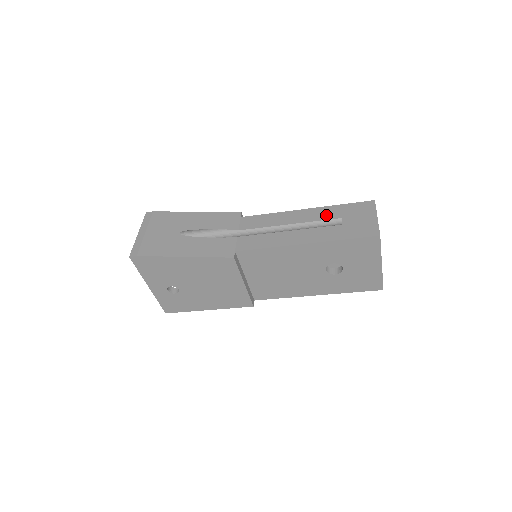
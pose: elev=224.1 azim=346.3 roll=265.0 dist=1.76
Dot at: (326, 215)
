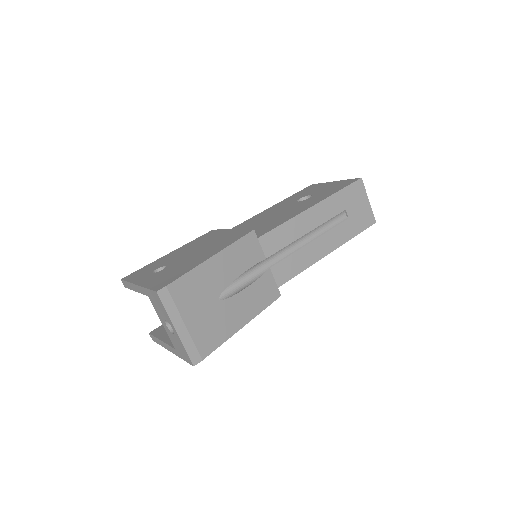
Dot at: (334, 210)
